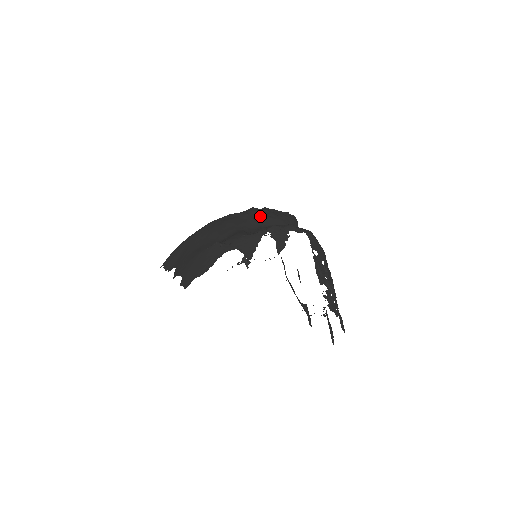
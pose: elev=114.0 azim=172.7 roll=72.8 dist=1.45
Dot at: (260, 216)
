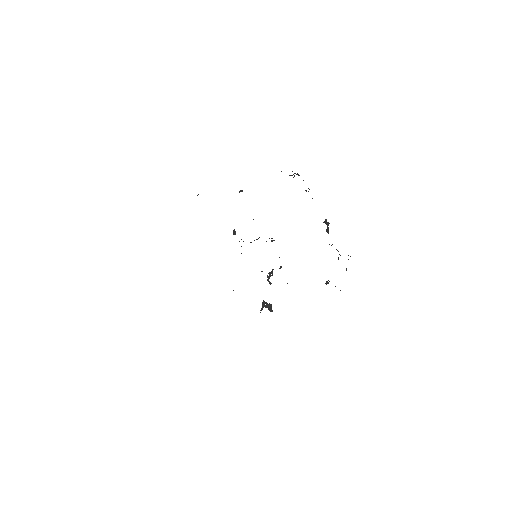
Dot at: occluded
